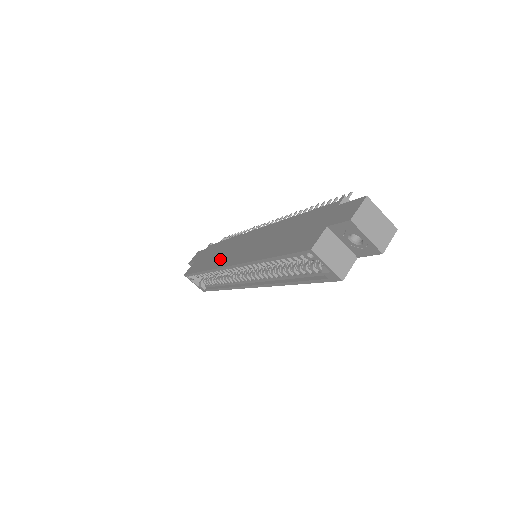
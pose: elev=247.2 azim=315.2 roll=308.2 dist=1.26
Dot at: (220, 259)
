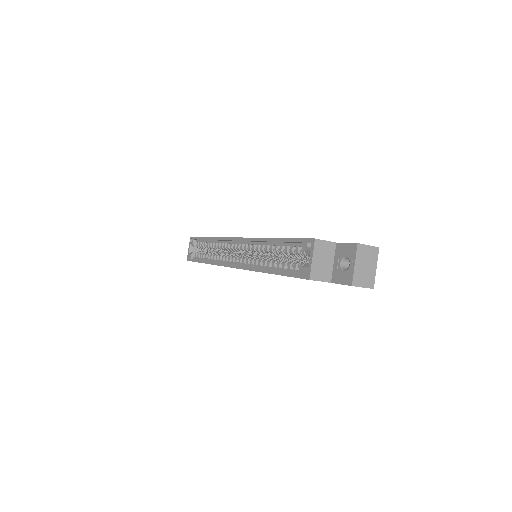
Dot at: occluded
